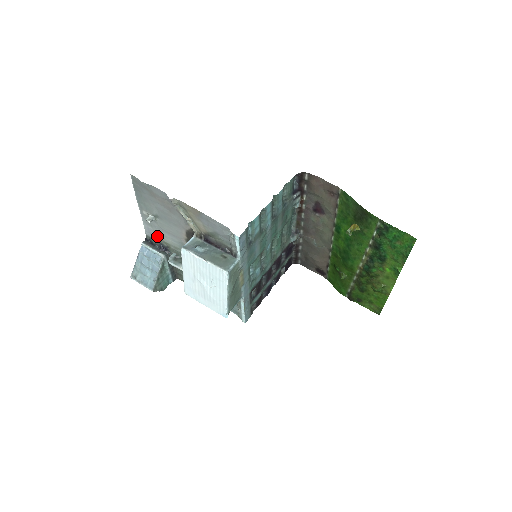
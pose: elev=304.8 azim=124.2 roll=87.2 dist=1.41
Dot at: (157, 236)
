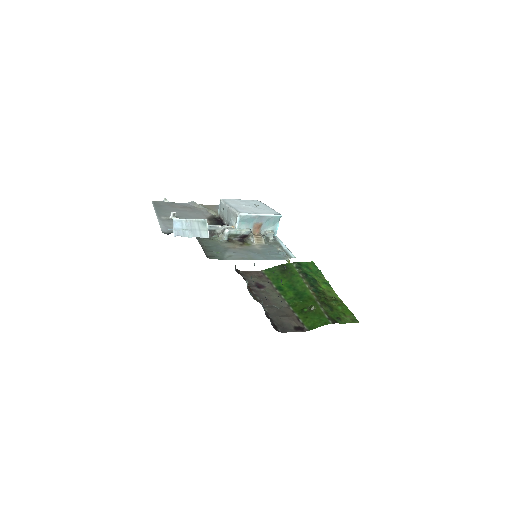
Dot at: occluded
